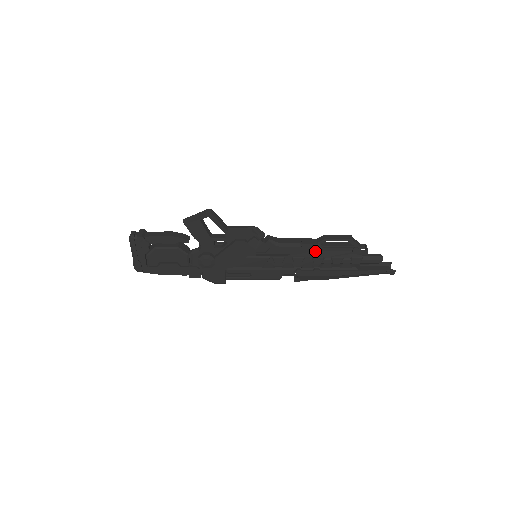
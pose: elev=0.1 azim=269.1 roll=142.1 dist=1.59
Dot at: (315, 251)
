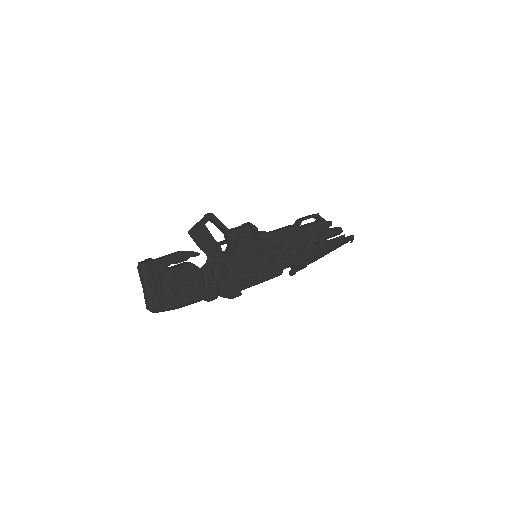
Dot at: (298, 233)
